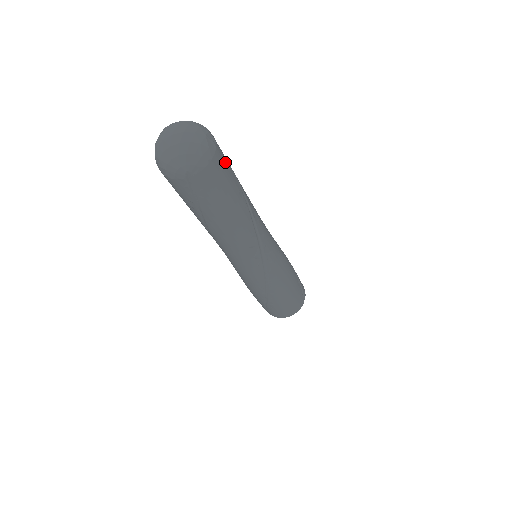
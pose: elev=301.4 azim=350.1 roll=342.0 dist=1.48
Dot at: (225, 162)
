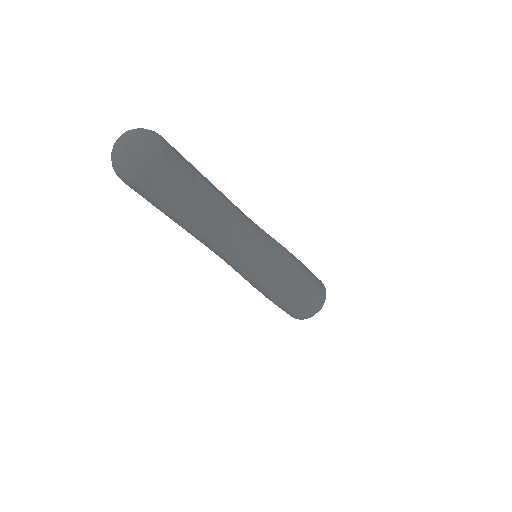
Dot at: (173, 179)
